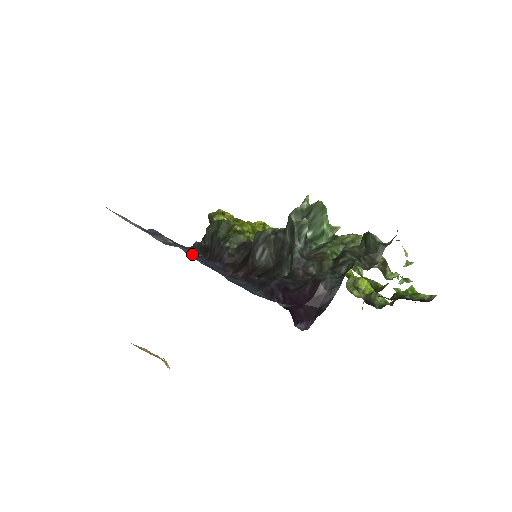
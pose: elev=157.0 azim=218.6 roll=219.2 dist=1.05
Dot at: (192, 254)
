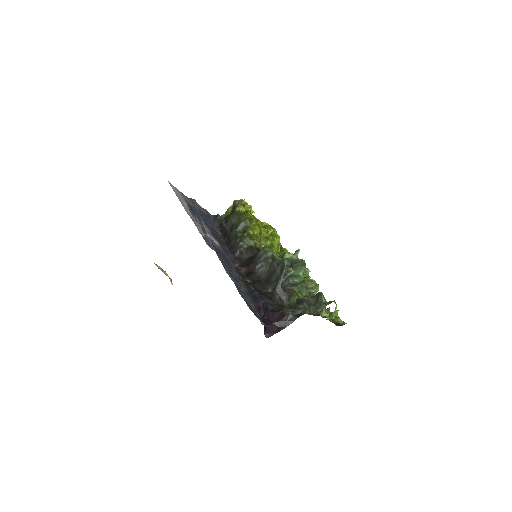
Dot at: (218, 246)
